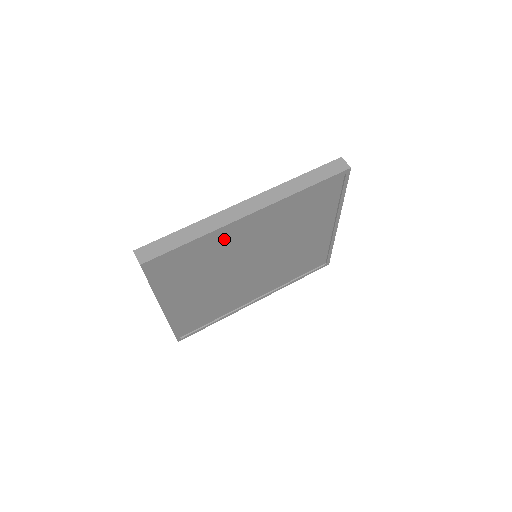
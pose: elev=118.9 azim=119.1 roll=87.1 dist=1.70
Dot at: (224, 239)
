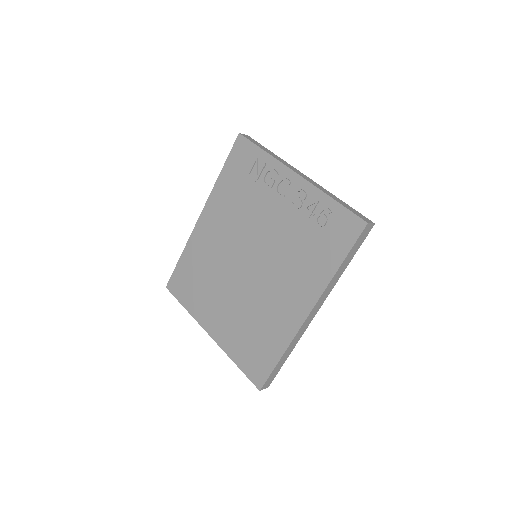
Dot at: occluded
